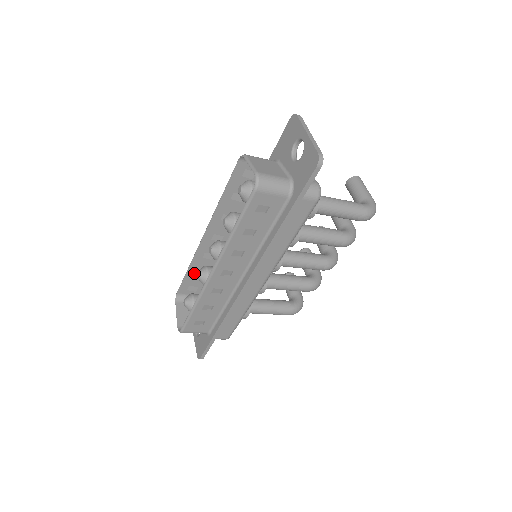
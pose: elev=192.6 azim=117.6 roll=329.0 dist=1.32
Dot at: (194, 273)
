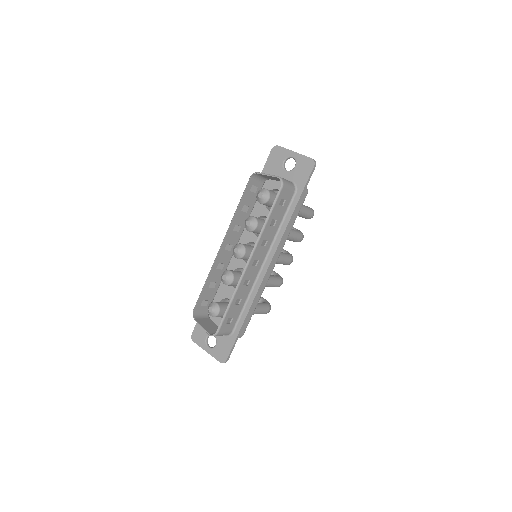
Dot at: (208, 286)
